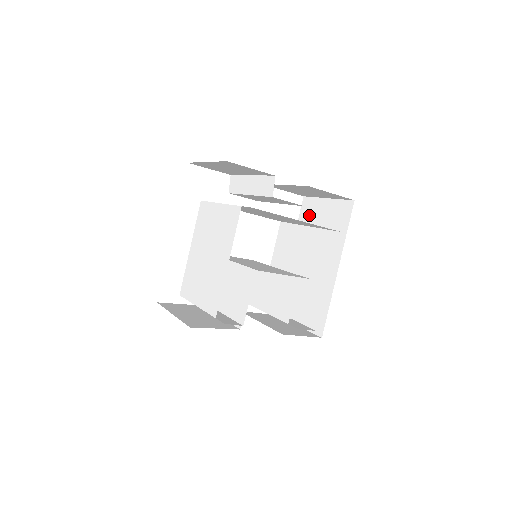
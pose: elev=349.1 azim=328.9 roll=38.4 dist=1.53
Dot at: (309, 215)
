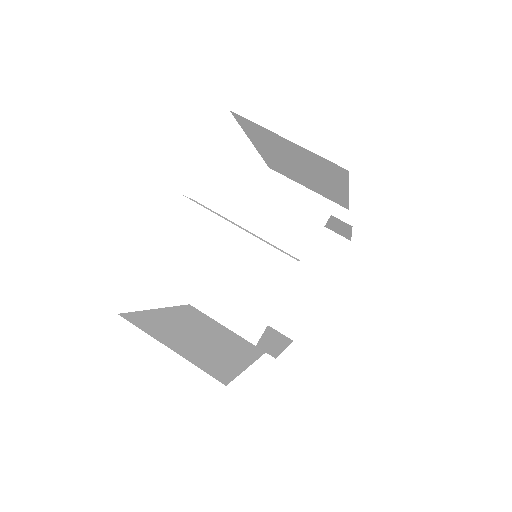
Dot at: (260, 134)
